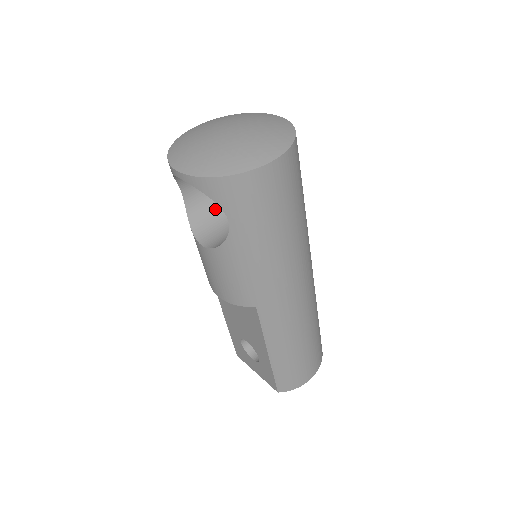
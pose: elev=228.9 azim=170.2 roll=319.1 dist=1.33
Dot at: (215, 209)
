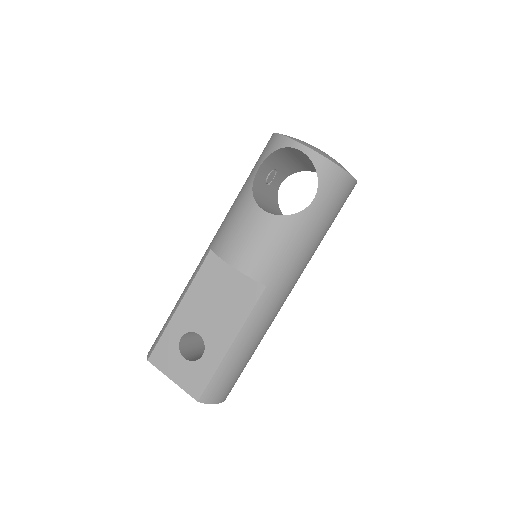
Dot at: (262, 198)
